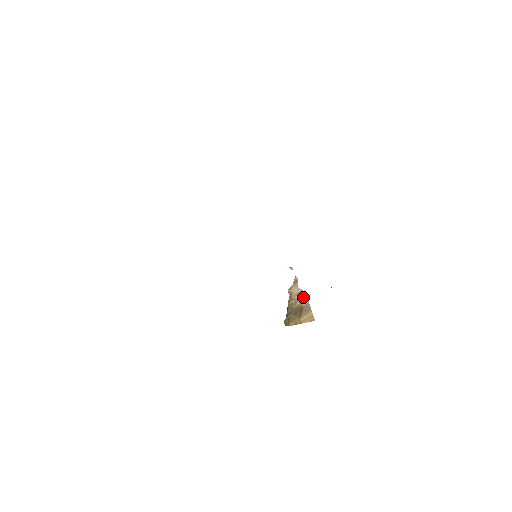
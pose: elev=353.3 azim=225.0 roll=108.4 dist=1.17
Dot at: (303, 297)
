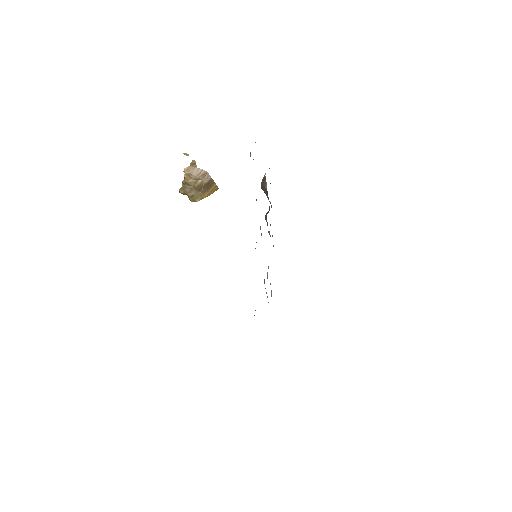
Dot at: (205, 176)
